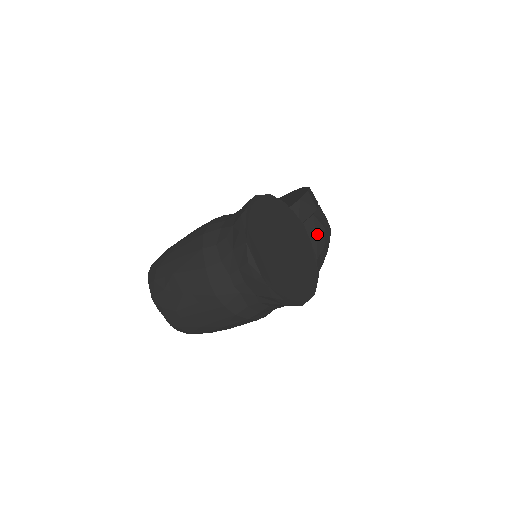
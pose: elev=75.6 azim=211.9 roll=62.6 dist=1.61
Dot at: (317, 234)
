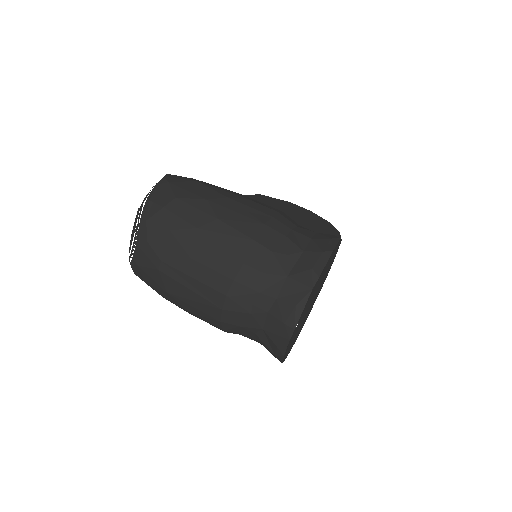
Dot at: occluded
